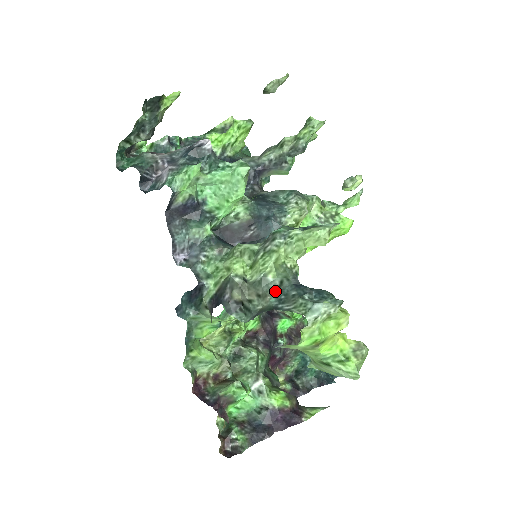
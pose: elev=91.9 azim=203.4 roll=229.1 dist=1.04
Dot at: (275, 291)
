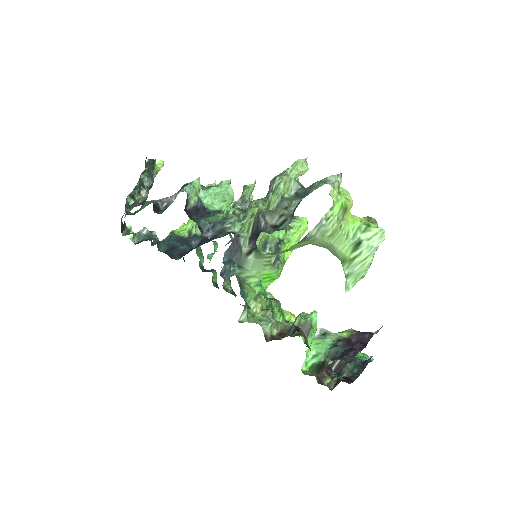
Dot at: (296, 197)
